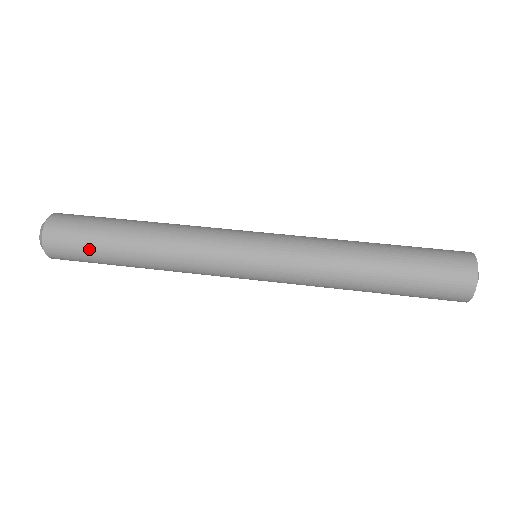
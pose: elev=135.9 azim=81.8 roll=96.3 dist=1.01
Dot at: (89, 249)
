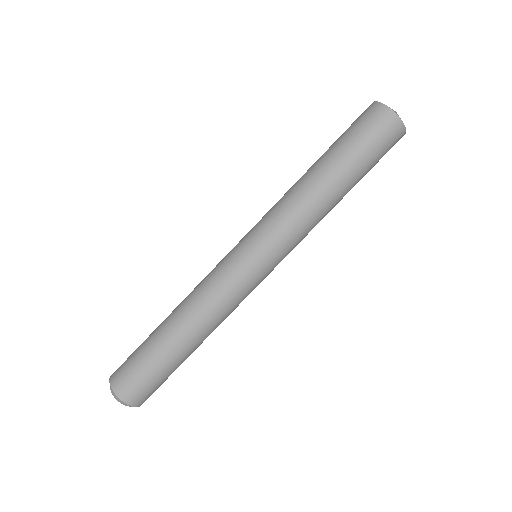
Dot at: (168, 376)
